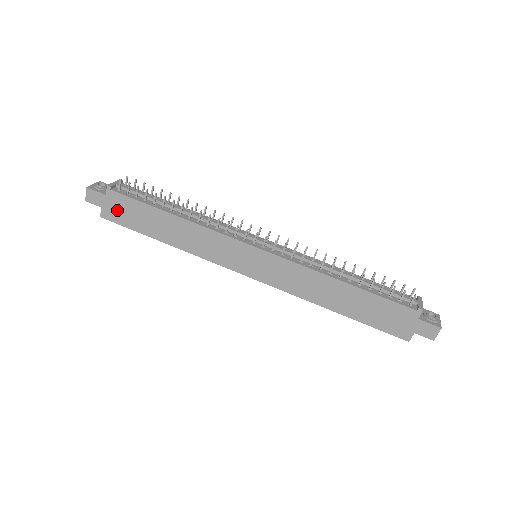
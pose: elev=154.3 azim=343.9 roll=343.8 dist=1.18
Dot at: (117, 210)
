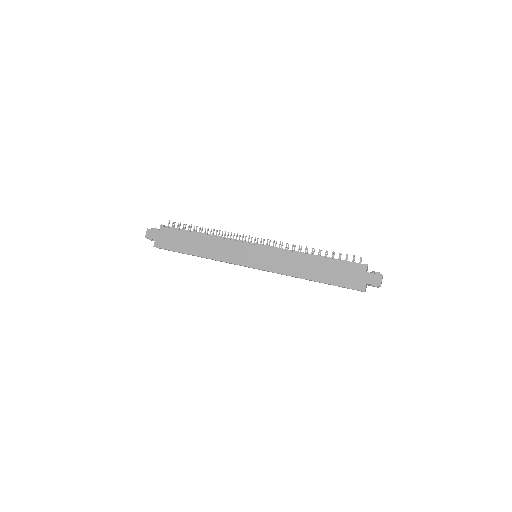
Dot at: (165, 239)
